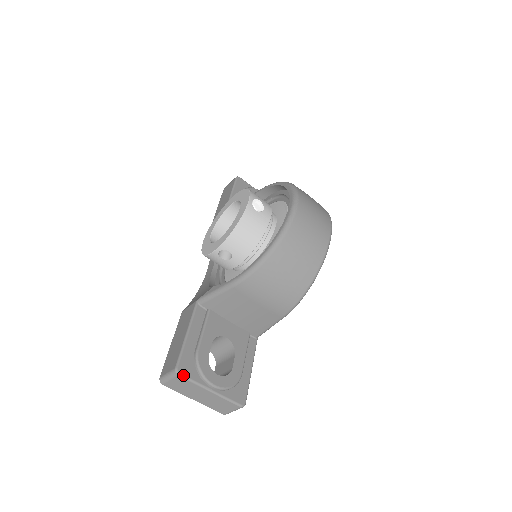
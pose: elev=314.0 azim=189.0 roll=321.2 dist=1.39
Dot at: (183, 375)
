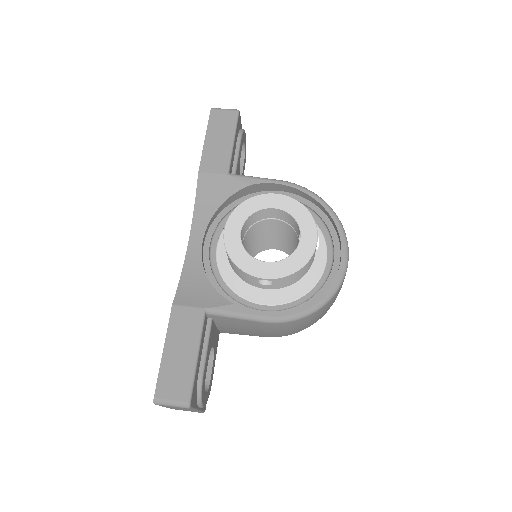
Dot at: (192, 407)
